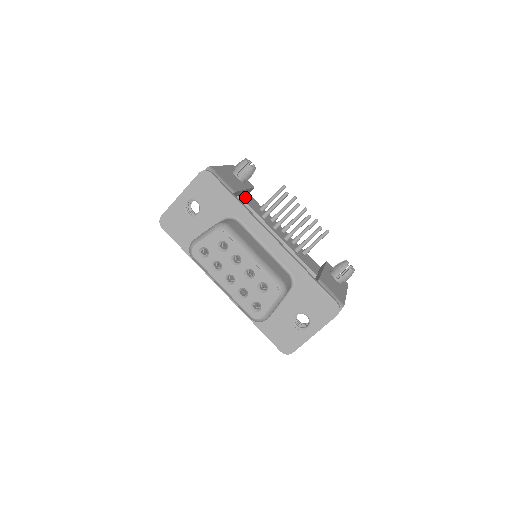
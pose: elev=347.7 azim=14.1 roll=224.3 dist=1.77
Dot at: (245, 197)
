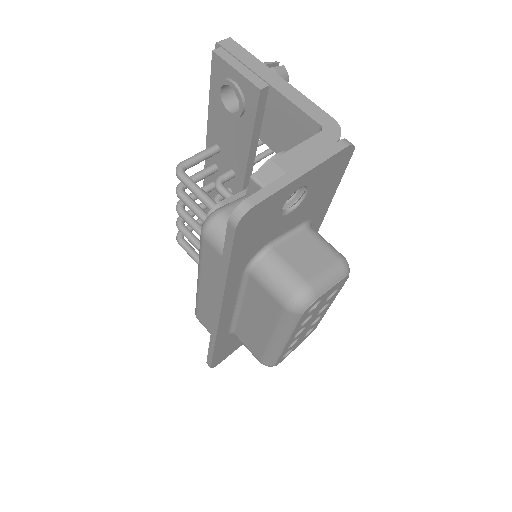
Dot at: occluded
